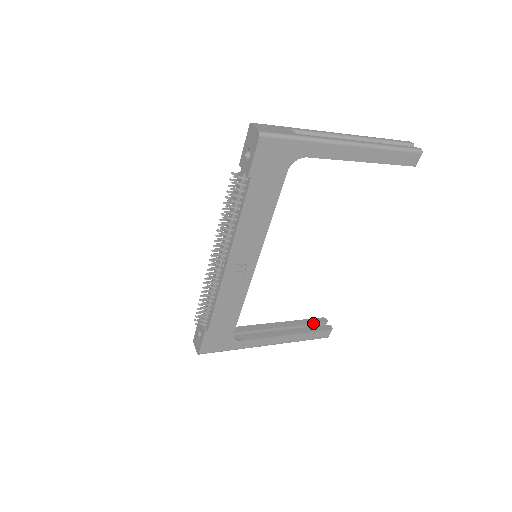
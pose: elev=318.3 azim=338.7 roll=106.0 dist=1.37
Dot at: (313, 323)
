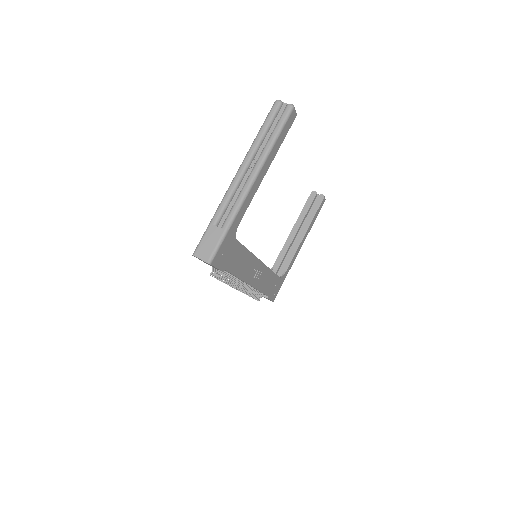
Dot at: (310, 206)
